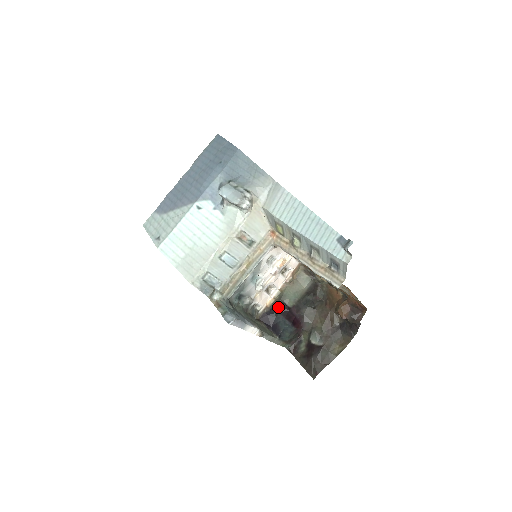
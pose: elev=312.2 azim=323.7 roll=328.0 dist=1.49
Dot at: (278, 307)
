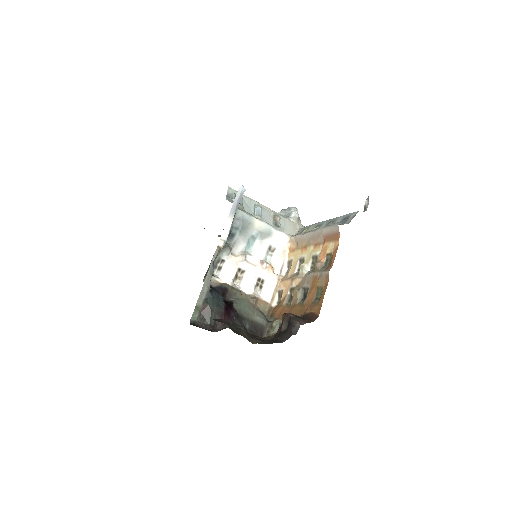
Dot at: (224, 298)
